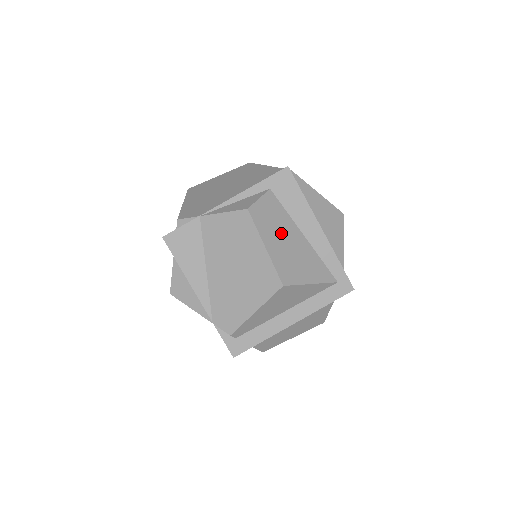
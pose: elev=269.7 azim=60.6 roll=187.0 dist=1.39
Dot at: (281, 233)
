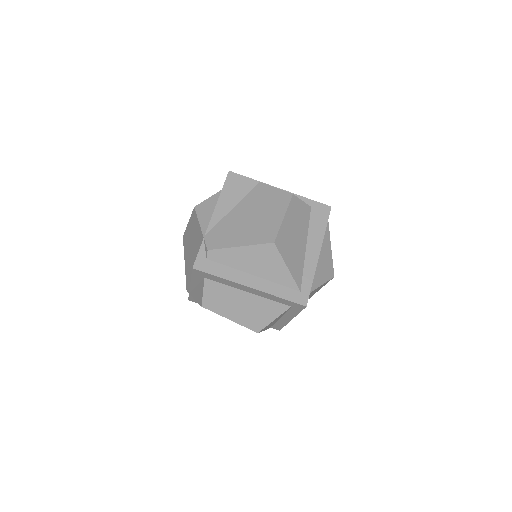
Dot at: (297, 227)
